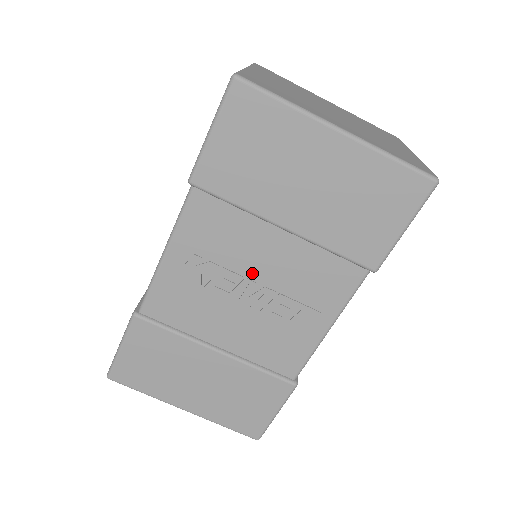
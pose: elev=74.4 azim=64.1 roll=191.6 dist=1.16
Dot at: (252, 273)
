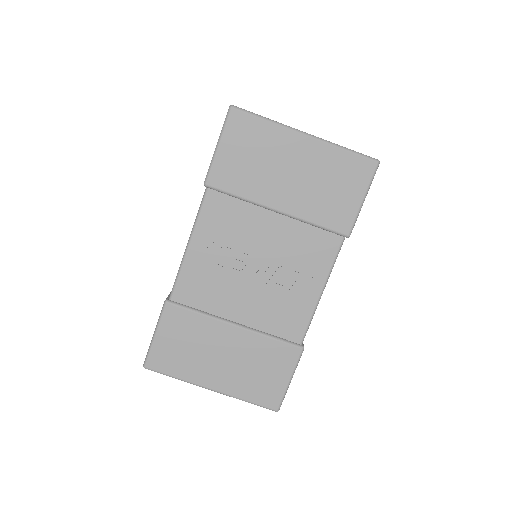
Dot at: (257, 252)
